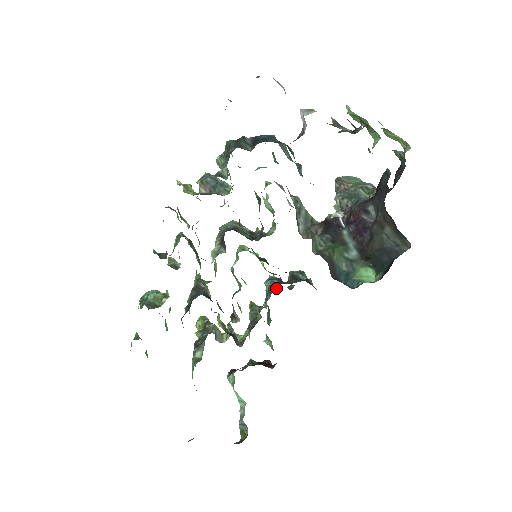
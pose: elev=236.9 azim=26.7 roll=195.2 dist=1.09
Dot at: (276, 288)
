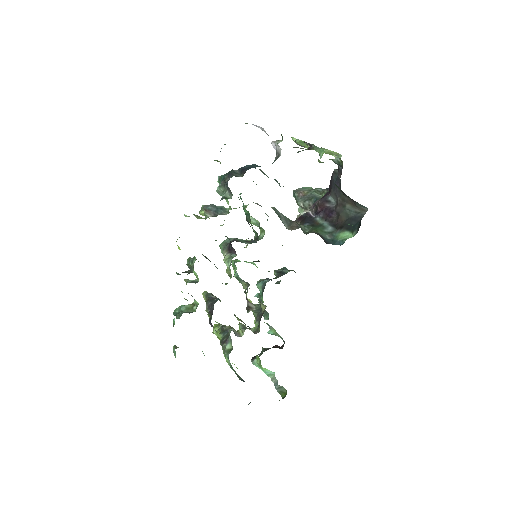
Dot at: occluded
